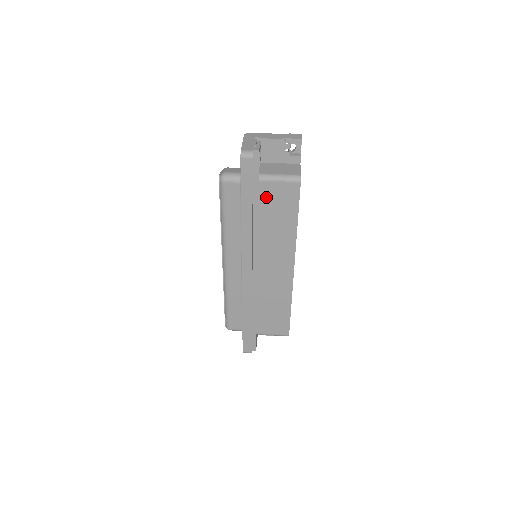
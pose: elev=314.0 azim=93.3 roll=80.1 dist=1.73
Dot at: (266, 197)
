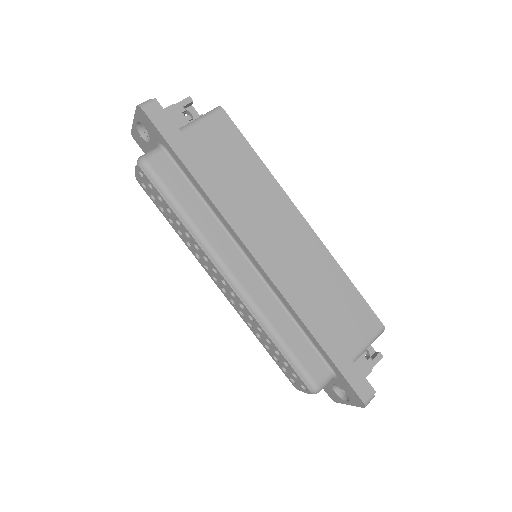
Dot at: (204, 148)
